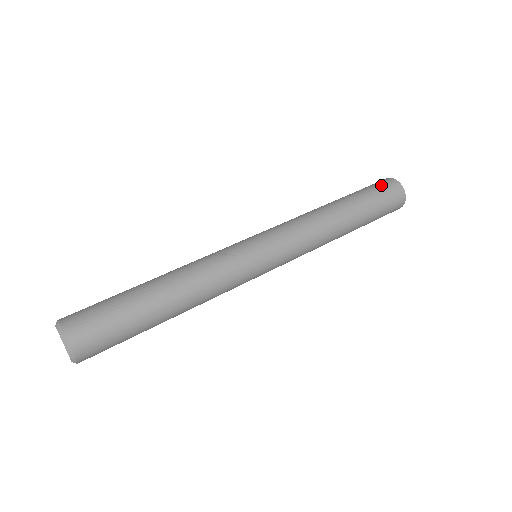
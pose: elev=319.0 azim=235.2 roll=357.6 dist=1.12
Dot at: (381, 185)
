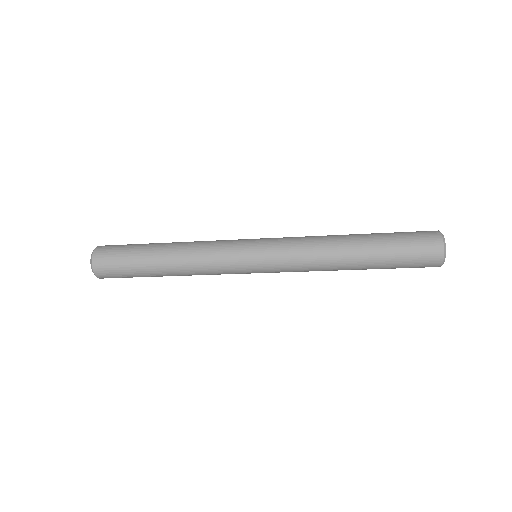
Dot at: occluded
